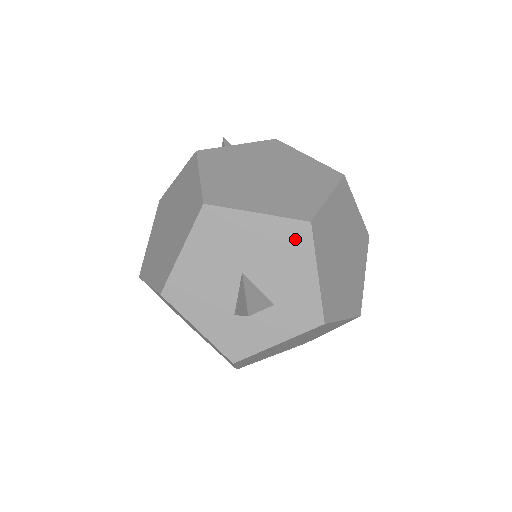
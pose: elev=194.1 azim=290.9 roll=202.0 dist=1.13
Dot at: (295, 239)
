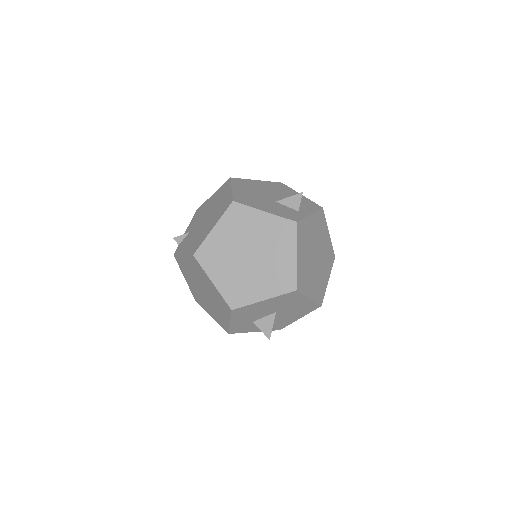
Dot at: (309, 309)
